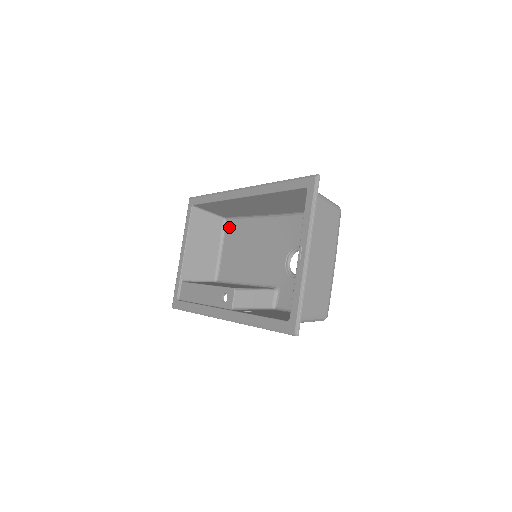
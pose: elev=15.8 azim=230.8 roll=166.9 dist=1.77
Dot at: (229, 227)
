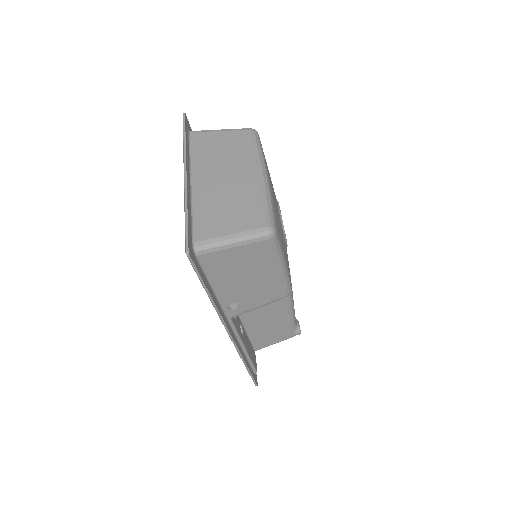
Dot at: occluded
